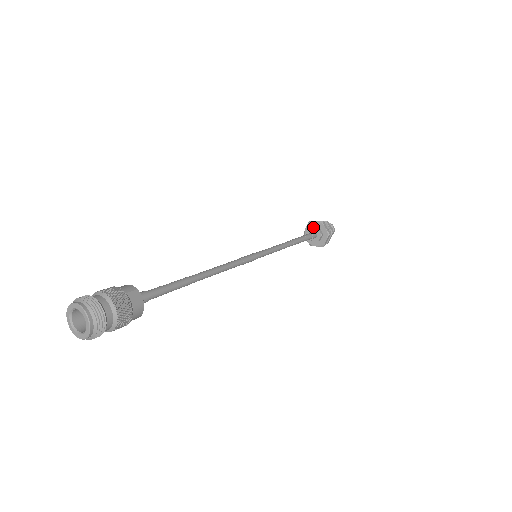
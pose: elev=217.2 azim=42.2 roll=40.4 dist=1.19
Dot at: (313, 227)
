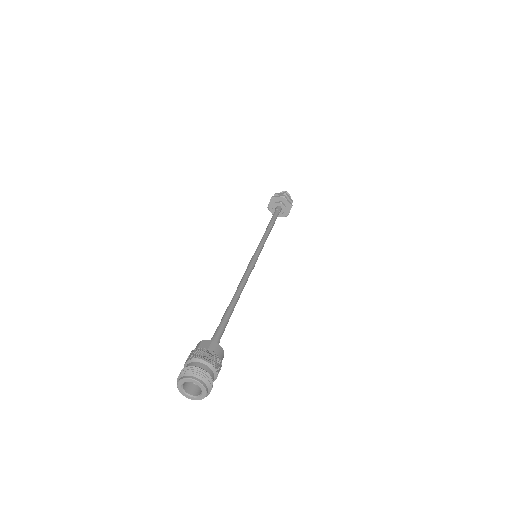
Dot at: (272, 207)
